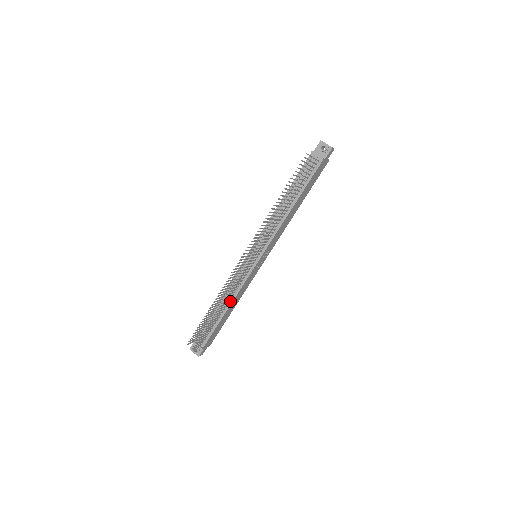
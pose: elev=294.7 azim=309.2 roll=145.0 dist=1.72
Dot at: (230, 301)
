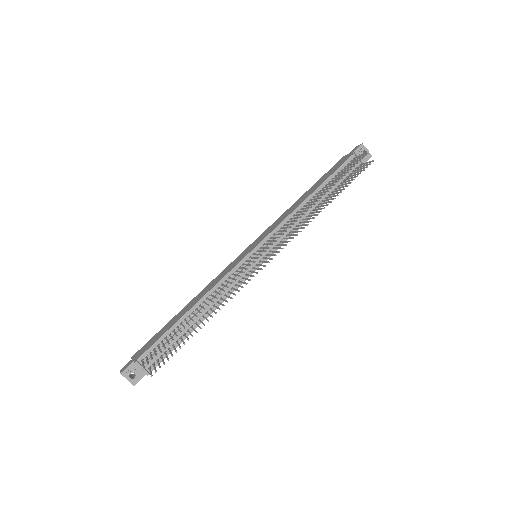
Dot at: occluded
